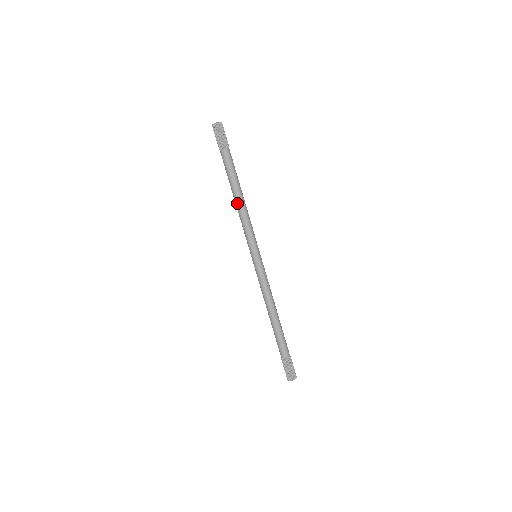
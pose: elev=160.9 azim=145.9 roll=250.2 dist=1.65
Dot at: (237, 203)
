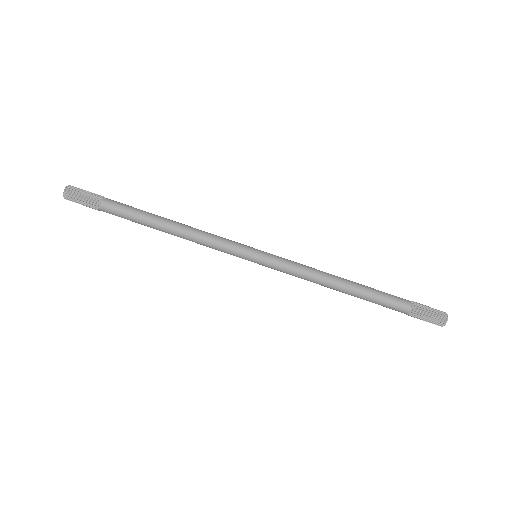
Dot at: (176, 230)
